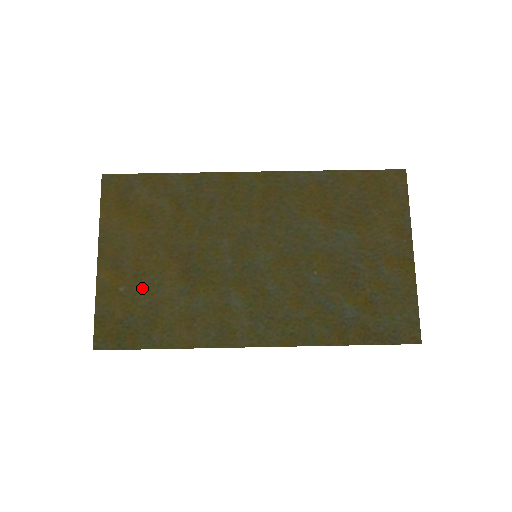
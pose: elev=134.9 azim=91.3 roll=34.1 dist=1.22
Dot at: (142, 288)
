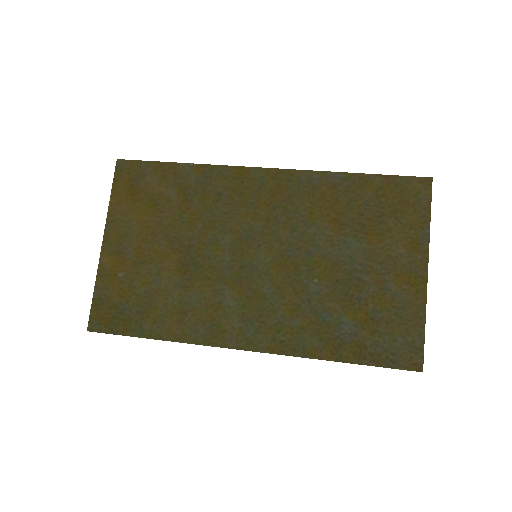
Dot at: (140, 276)
